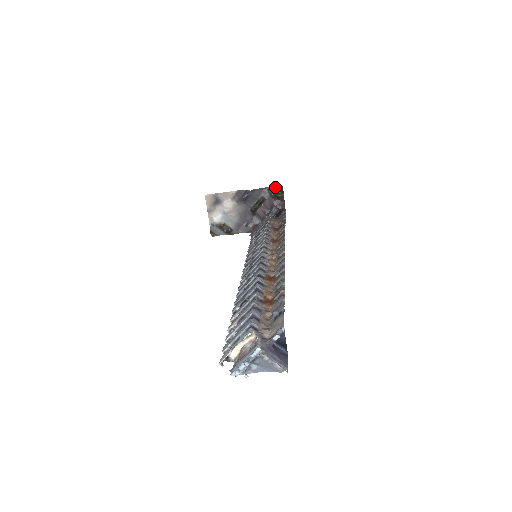
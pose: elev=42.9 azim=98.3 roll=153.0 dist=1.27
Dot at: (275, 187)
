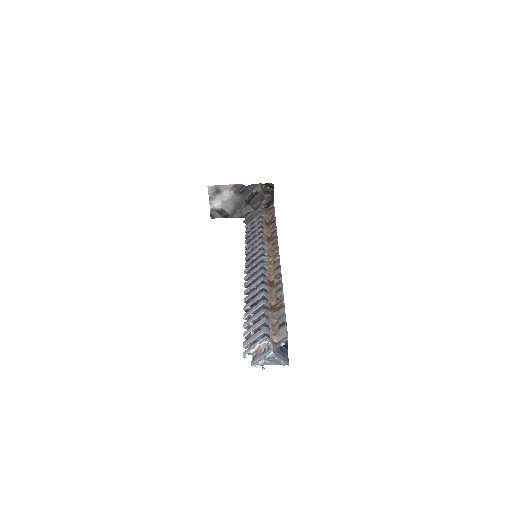
Dot at: (267, 184)
